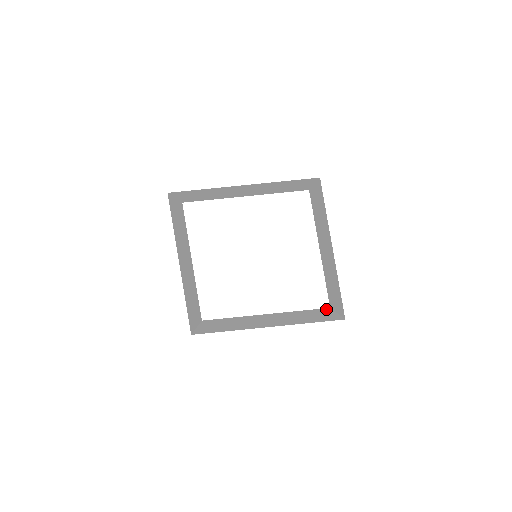
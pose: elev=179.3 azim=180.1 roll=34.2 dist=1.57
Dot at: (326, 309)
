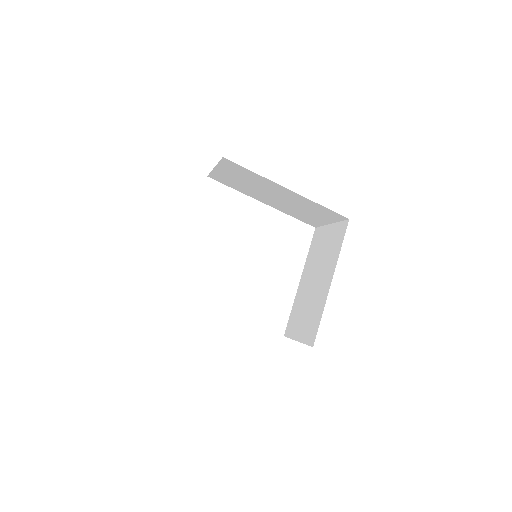
Dot at: occluded
